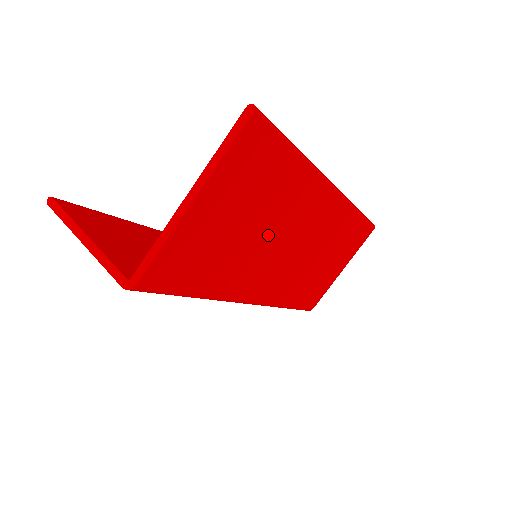
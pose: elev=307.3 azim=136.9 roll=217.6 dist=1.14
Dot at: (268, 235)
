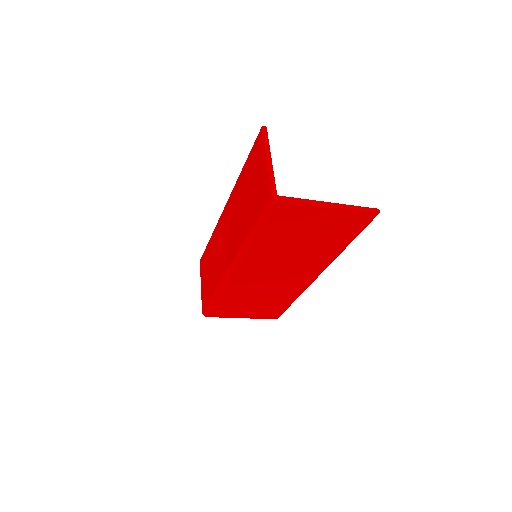
Dot at: (294, 254)
